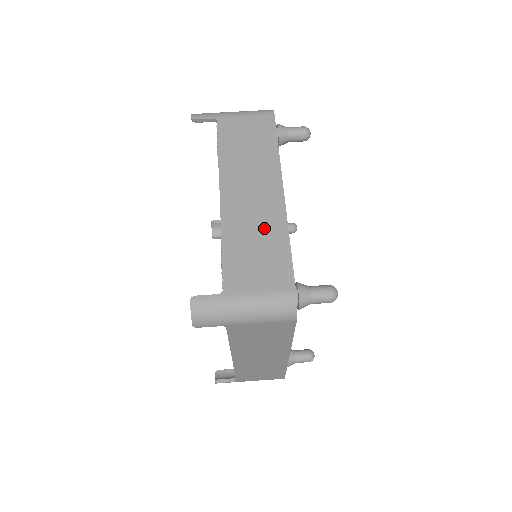
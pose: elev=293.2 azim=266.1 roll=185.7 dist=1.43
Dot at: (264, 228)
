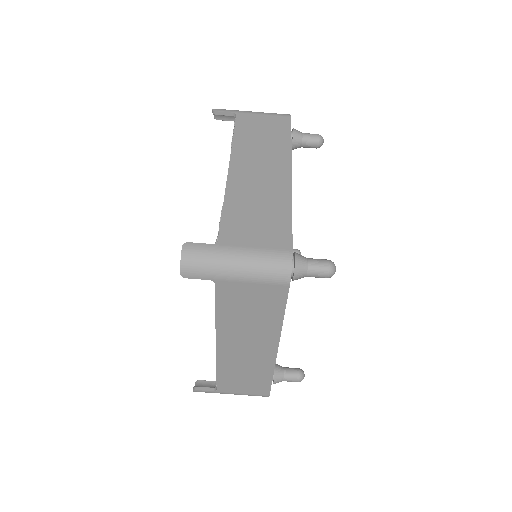
Dot at: (268, 198)
